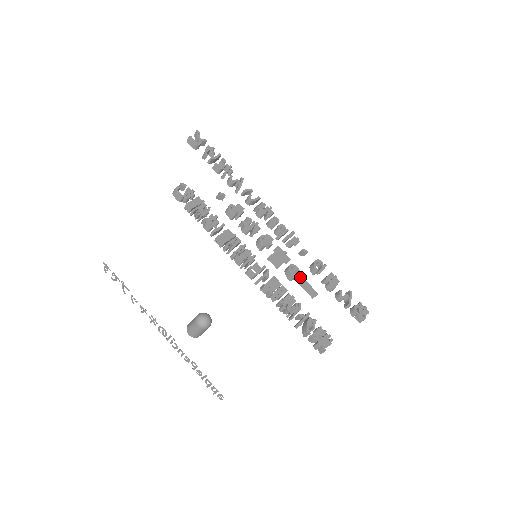
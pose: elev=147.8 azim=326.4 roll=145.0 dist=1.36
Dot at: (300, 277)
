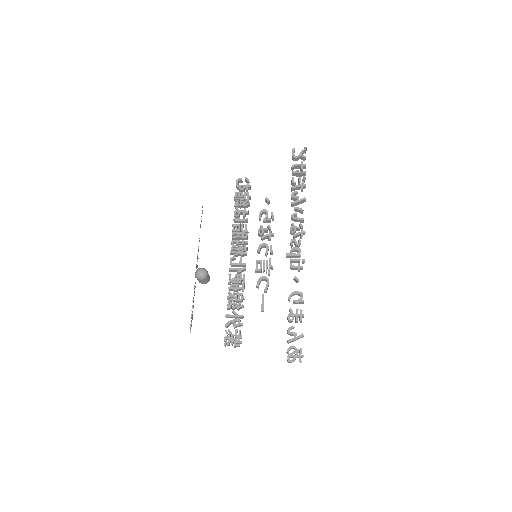
Dot at: (264, 290)
